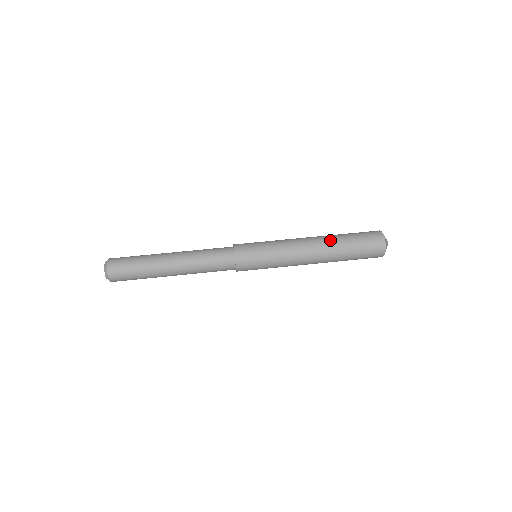
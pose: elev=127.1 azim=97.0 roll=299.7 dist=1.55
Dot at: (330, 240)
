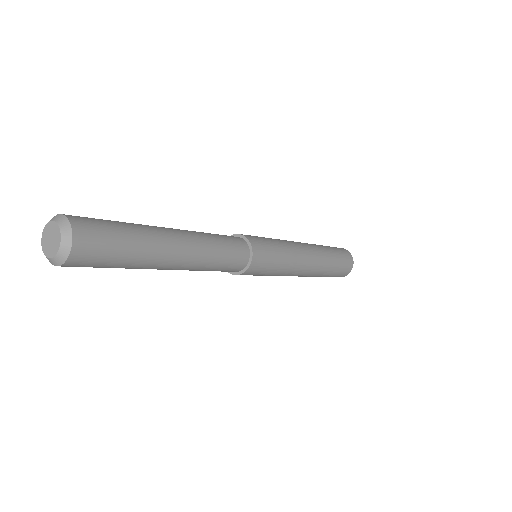
Dot at: occluded
